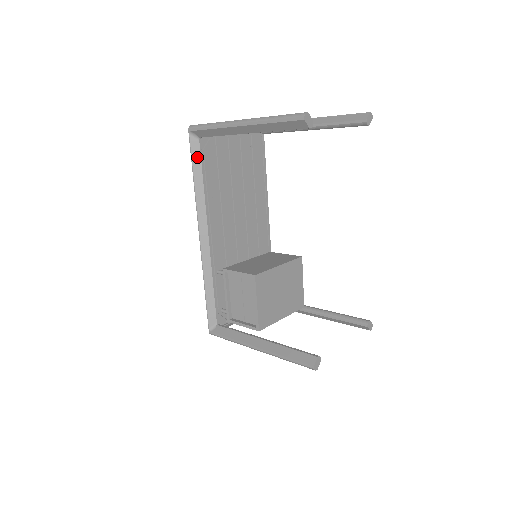
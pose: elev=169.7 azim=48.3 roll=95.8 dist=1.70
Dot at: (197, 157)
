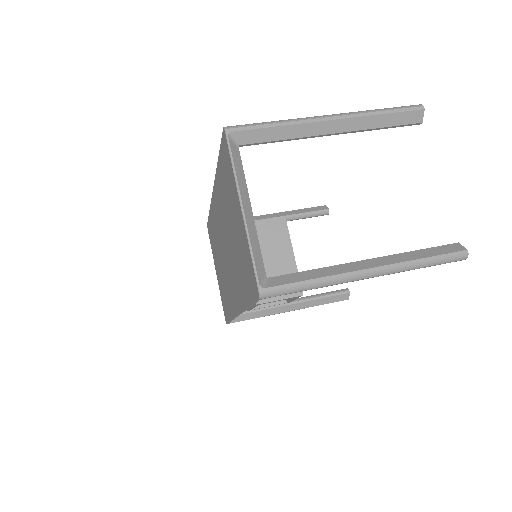
Dot at: occluded
